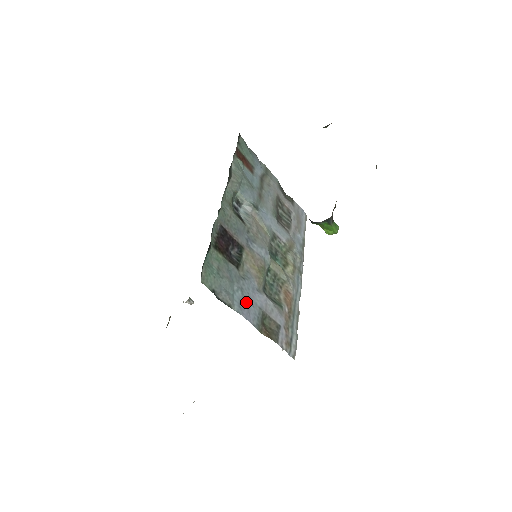
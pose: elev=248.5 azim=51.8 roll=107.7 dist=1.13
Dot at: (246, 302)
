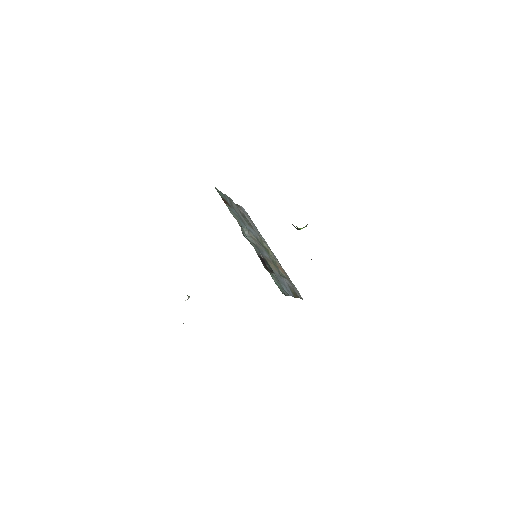
Dot at: (286, 288)
